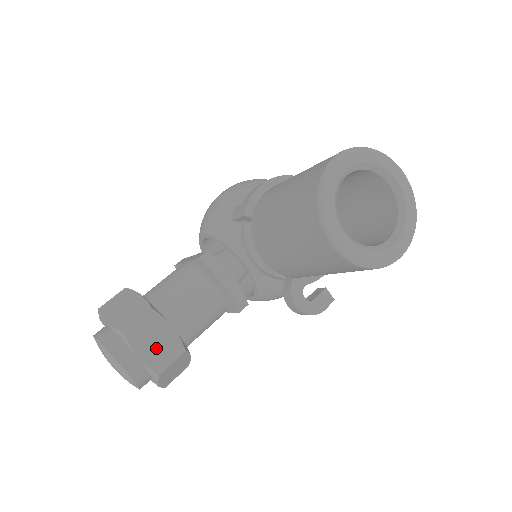
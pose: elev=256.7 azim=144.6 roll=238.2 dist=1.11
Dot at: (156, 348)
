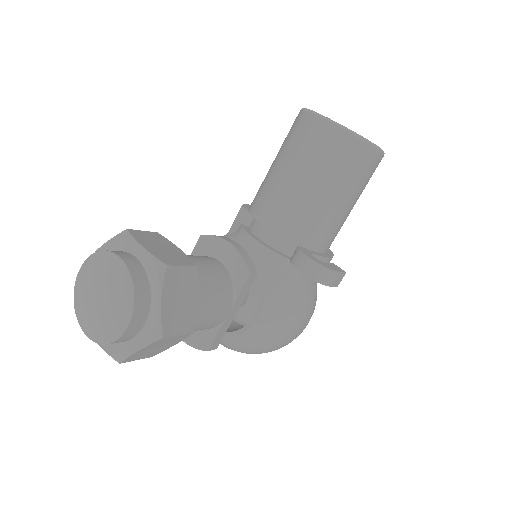
Dot at: (163, 251)
